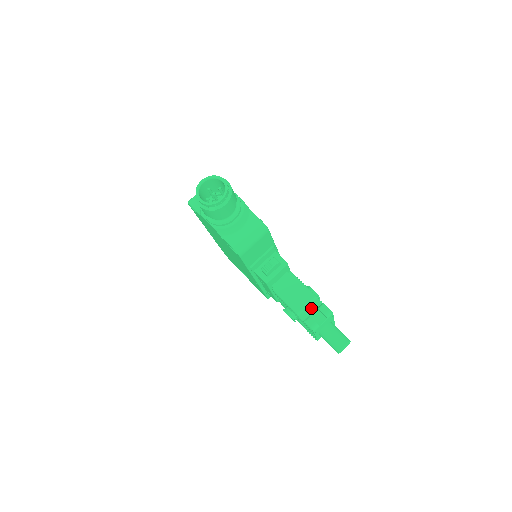
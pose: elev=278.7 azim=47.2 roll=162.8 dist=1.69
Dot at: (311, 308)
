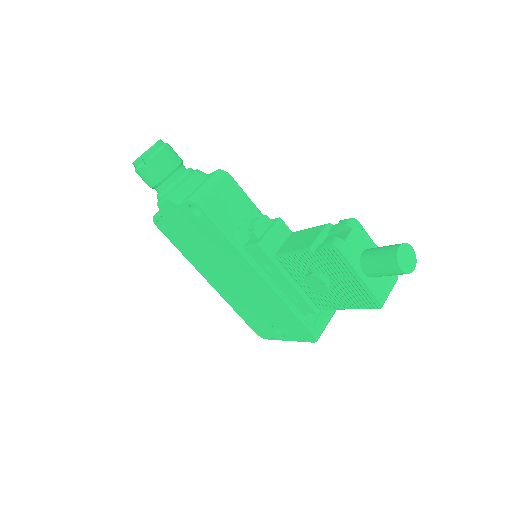
Dot at: occluded
